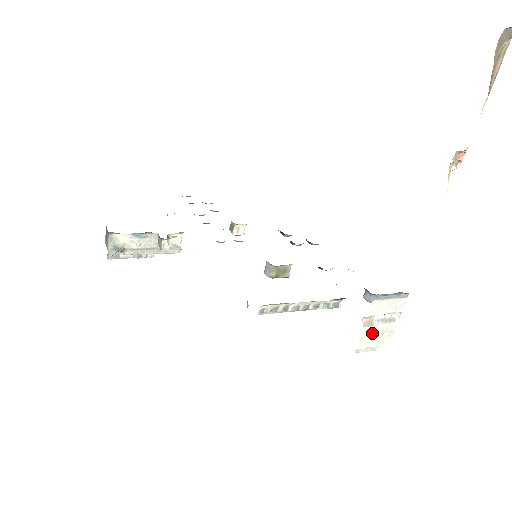
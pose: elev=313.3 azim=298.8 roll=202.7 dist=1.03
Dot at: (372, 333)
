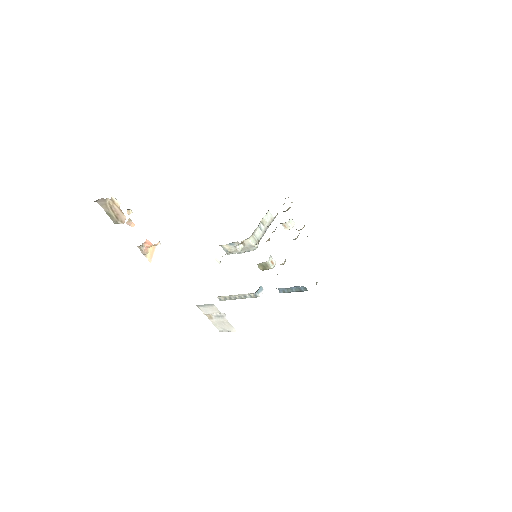
Dot at: (217, 322)
